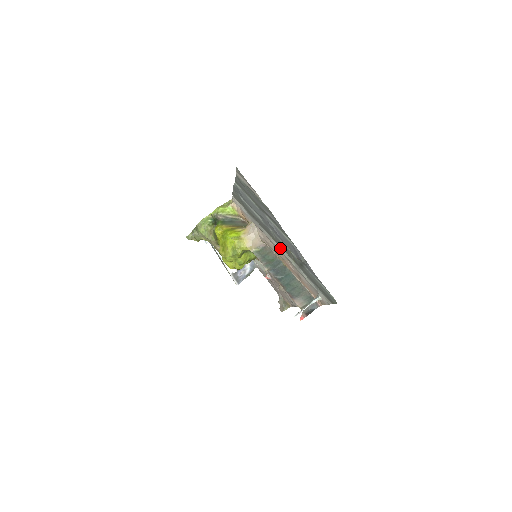
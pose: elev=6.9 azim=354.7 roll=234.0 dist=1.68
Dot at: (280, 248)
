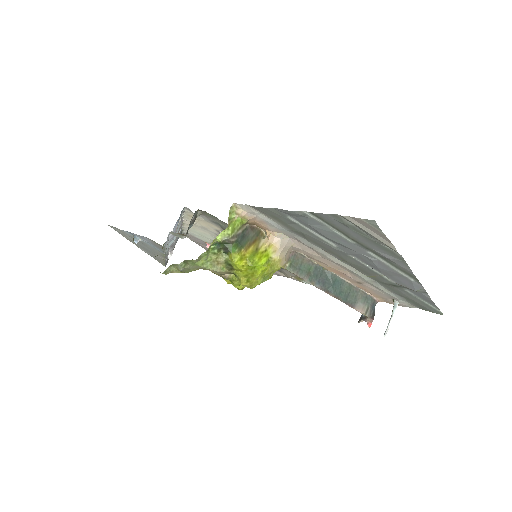
Dot at: (343, 263)
